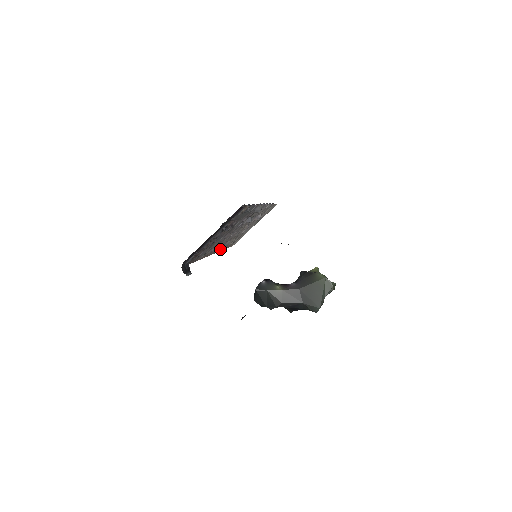
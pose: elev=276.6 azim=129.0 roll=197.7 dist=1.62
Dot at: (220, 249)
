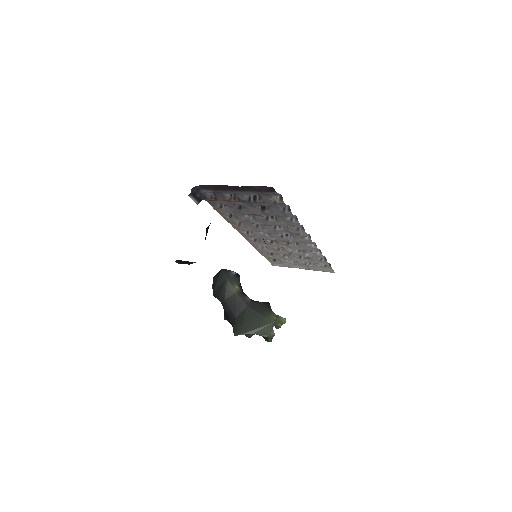
Dot at: (254, 243)
